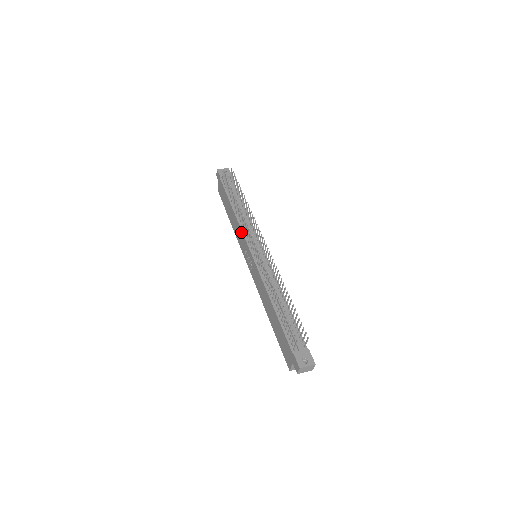
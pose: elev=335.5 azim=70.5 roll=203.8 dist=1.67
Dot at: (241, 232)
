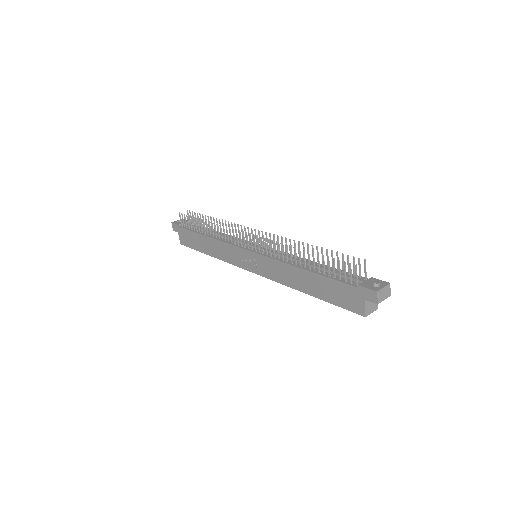
Dot at: (228, 245)
